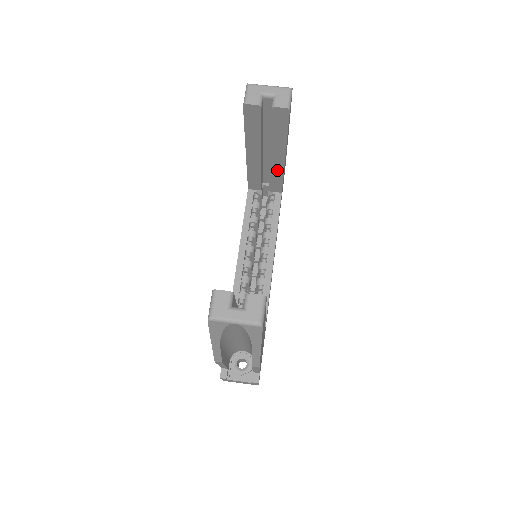
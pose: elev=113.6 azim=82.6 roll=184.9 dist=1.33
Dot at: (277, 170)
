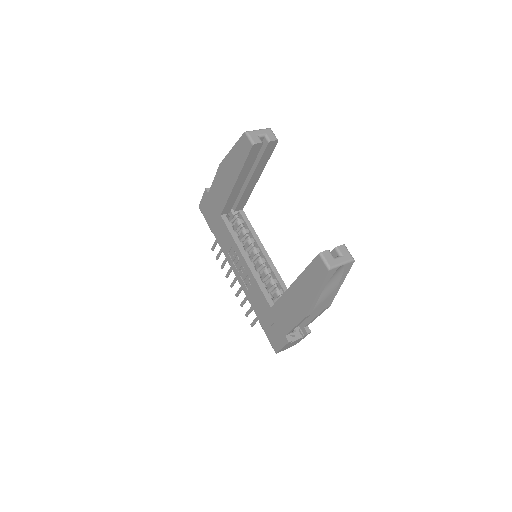
Dot at: (249, 191)
